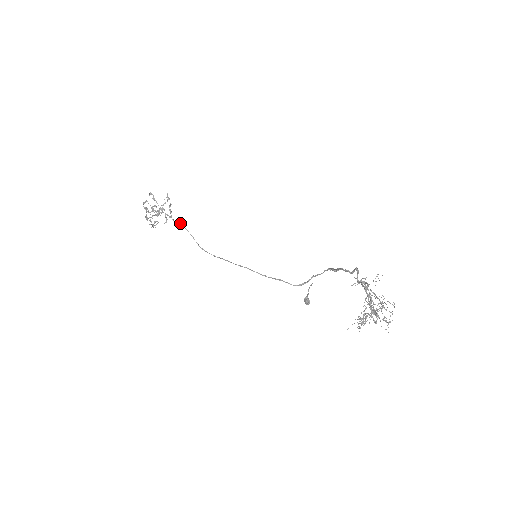
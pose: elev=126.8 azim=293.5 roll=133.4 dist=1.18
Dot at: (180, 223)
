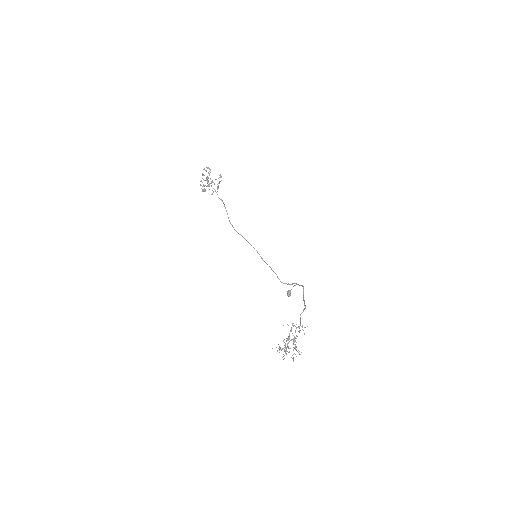
Dot at: (221, 199)
